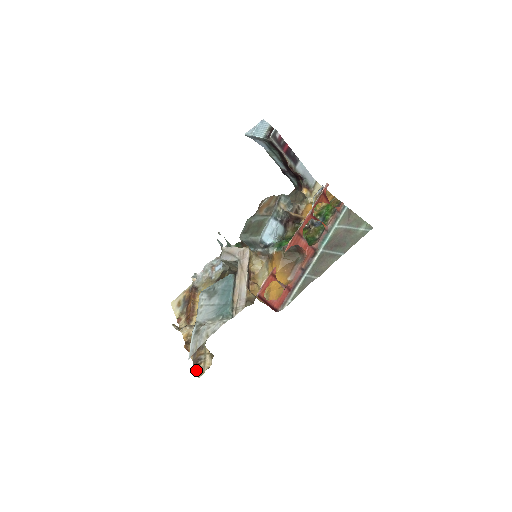
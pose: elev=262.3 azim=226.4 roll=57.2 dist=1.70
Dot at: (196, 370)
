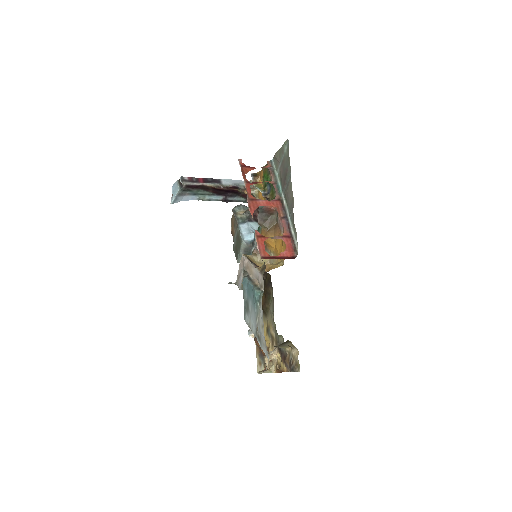
Dot at: (293, 370)
